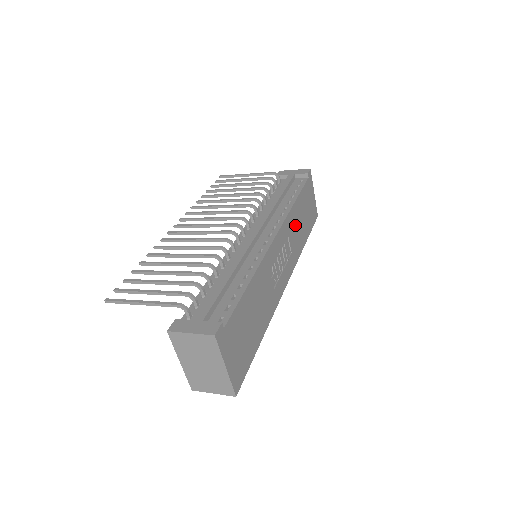
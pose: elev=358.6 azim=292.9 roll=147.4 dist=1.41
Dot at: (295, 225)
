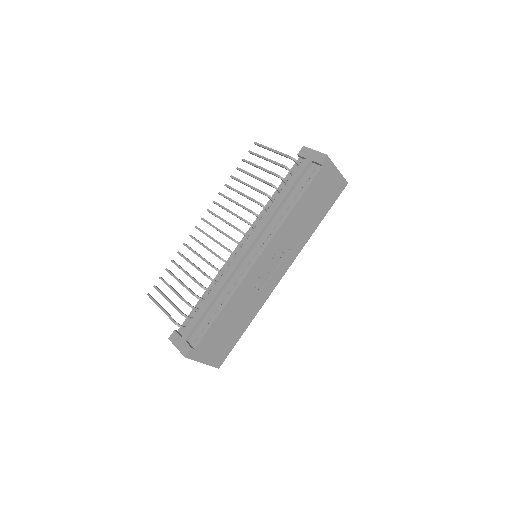
Dot at: (295, 226)
